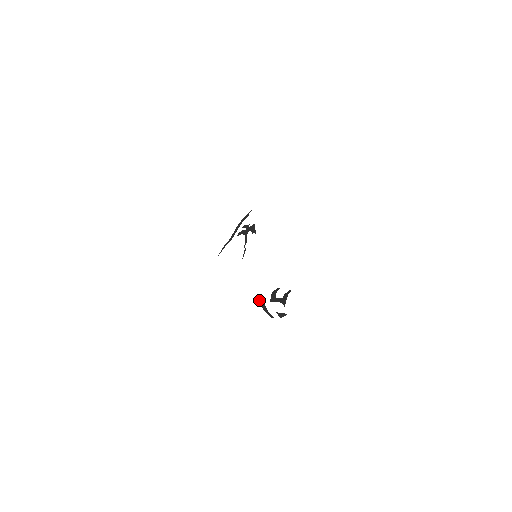
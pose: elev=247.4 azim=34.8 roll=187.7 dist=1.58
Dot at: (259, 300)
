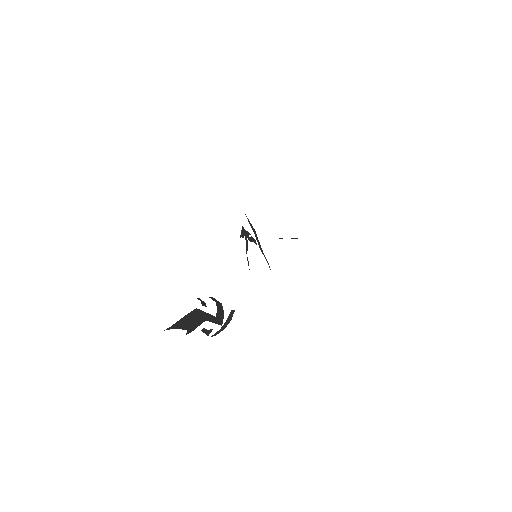
Dot at: occluded
